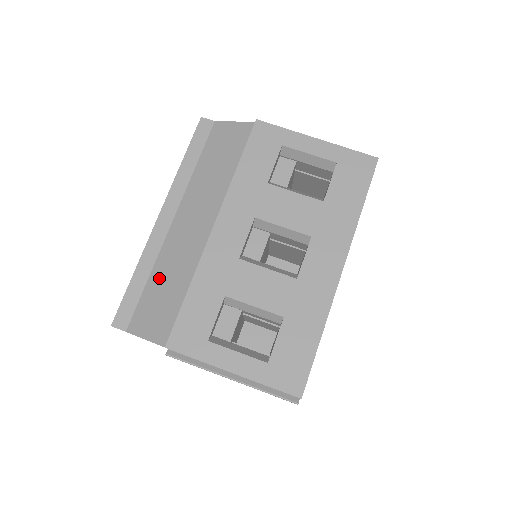
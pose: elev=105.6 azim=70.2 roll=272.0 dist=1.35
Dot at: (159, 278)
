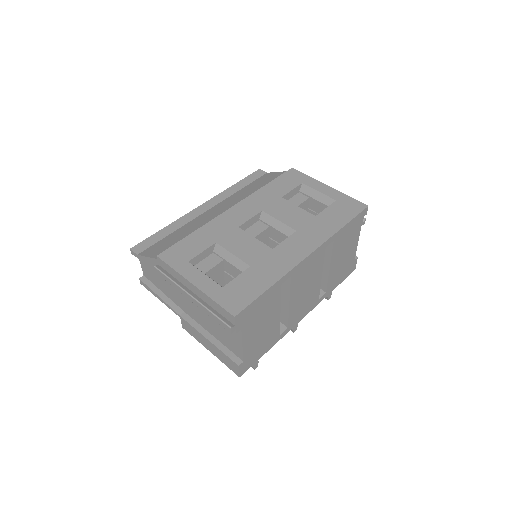
Dot at: (179, 232)
